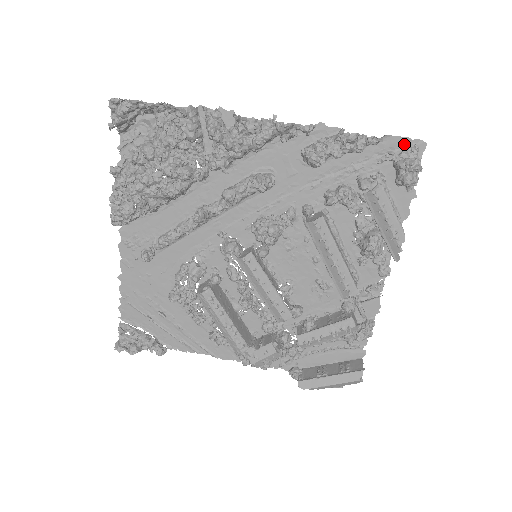
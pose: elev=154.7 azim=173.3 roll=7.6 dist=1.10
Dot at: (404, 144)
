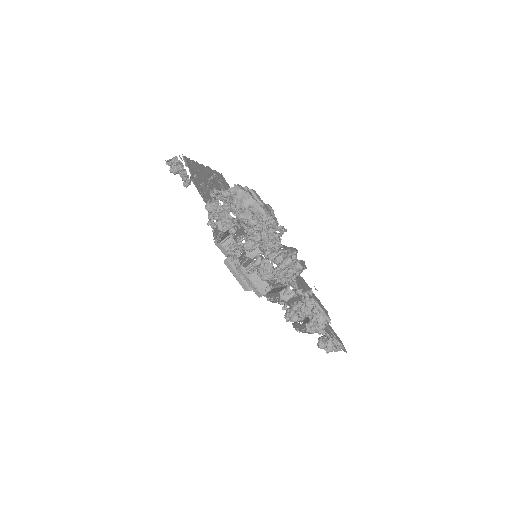
Dot at: (341, 343)
